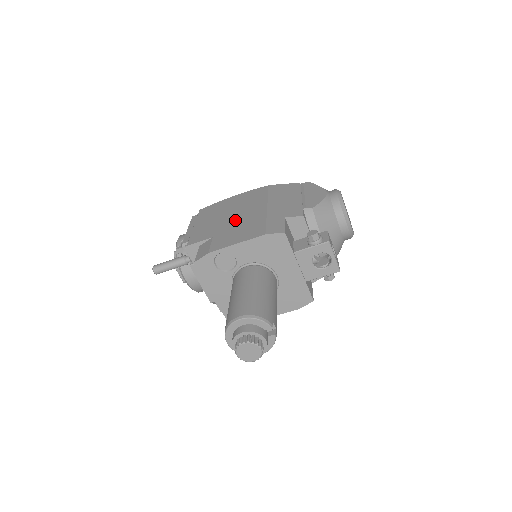
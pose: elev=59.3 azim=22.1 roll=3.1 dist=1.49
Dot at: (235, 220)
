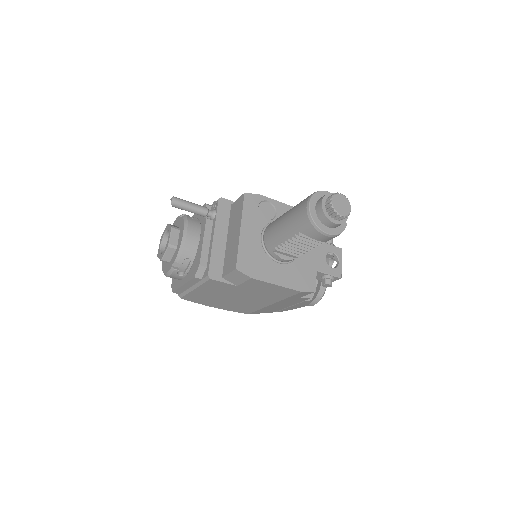
Dot at: occluded
